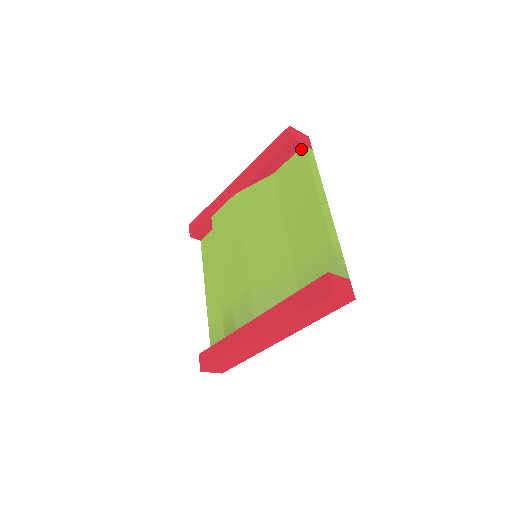
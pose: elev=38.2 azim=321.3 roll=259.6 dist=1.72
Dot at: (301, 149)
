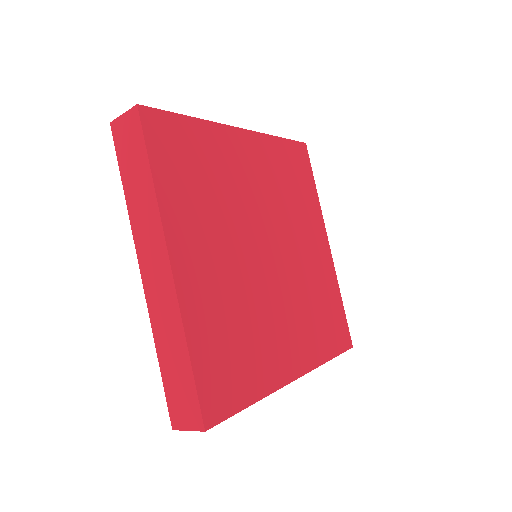
Dot at: occluded
